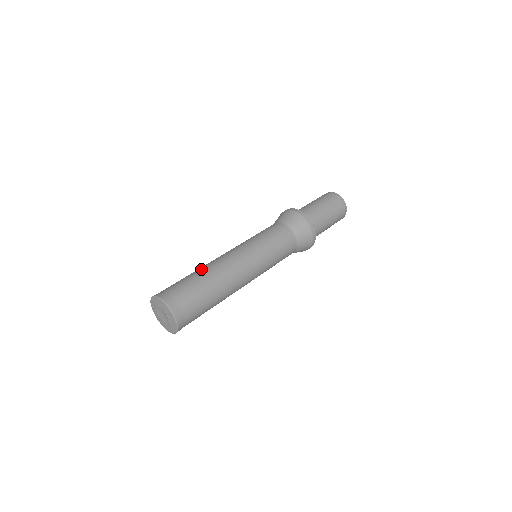
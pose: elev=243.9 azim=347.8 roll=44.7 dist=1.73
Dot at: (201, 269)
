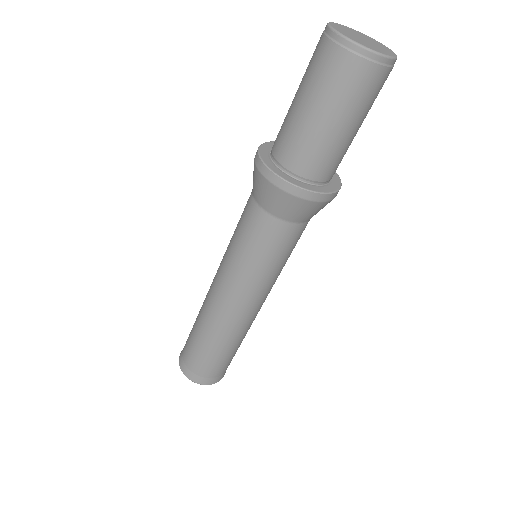
Dot at: (197, 319)
